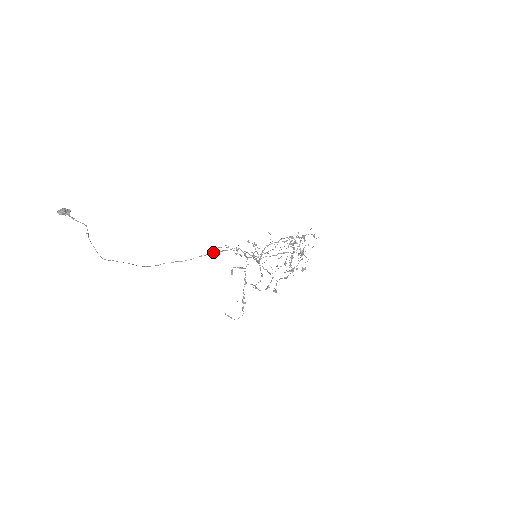
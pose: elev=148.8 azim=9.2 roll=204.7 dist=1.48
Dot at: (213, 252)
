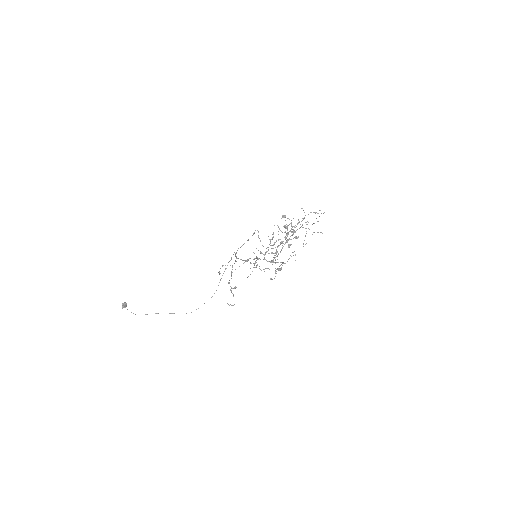
Dot at: occluded
